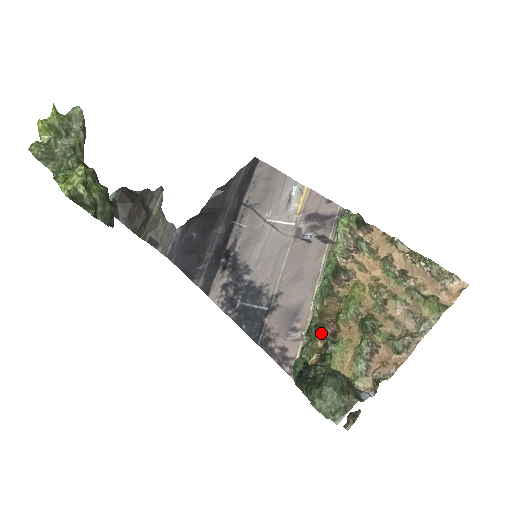
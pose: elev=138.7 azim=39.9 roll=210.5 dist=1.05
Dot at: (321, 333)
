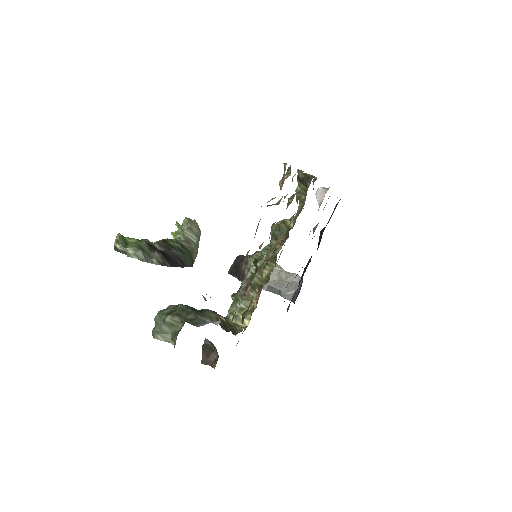
Dot at: (258, 294)
